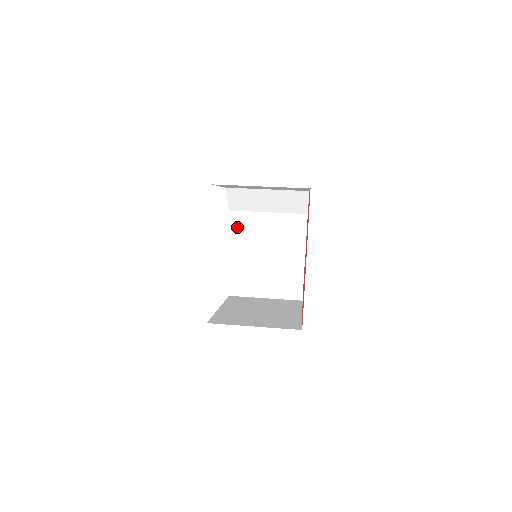
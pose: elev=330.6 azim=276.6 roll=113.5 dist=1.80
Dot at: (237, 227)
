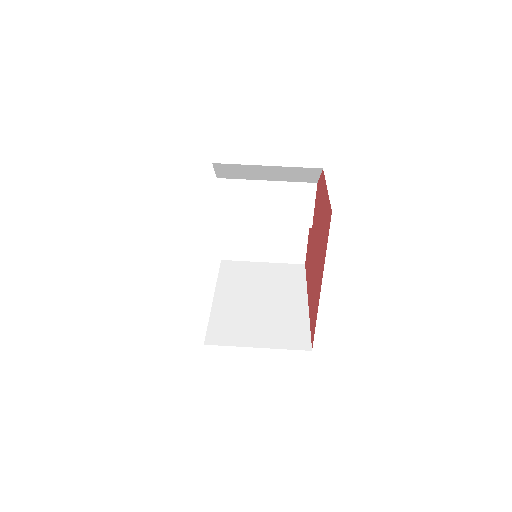
Dot at: (228, 197)
